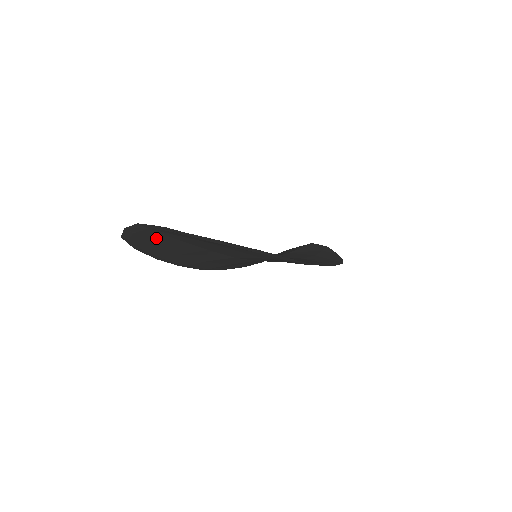
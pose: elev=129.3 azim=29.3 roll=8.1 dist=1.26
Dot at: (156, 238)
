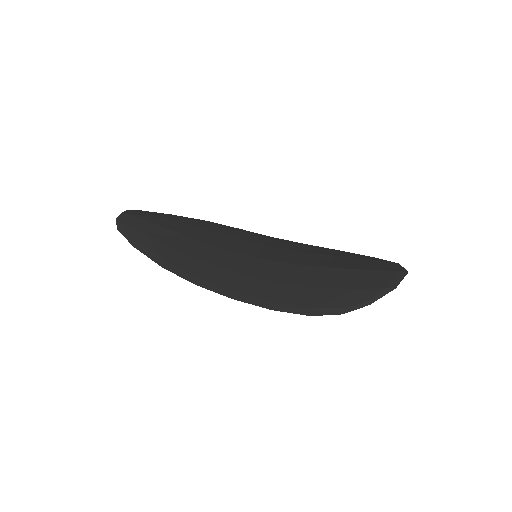
Dot at: (150, 219)
